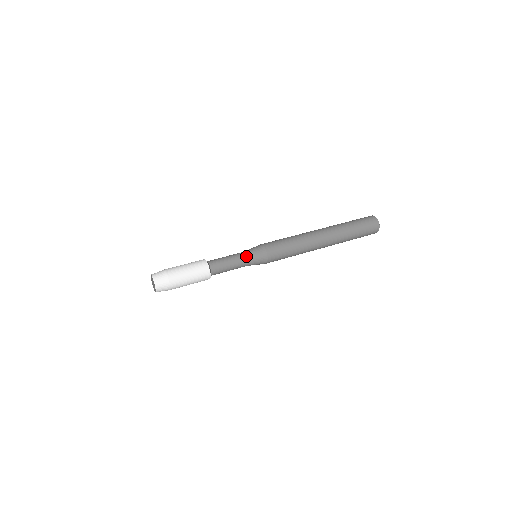
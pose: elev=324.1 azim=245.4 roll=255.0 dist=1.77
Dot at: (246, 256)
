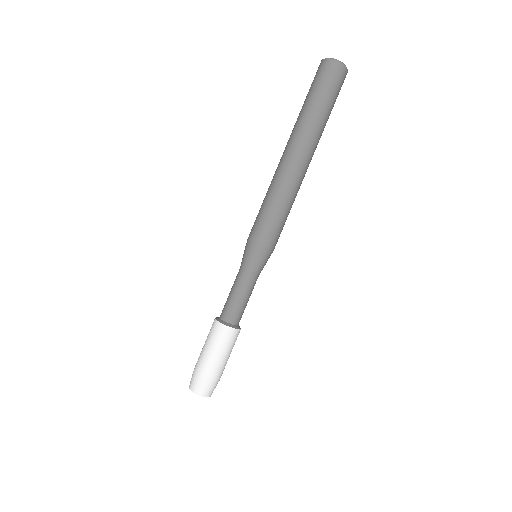
Dot at: (254, 275)
